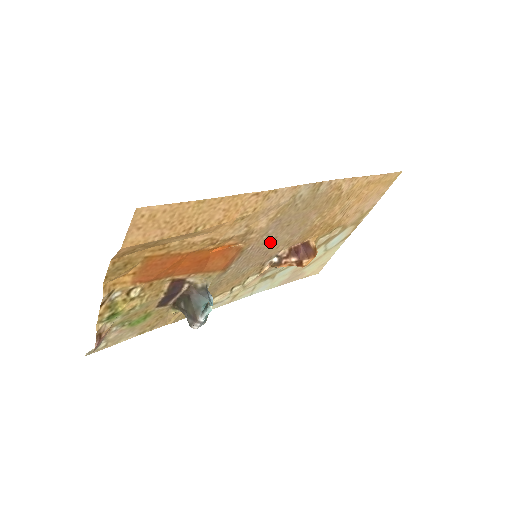
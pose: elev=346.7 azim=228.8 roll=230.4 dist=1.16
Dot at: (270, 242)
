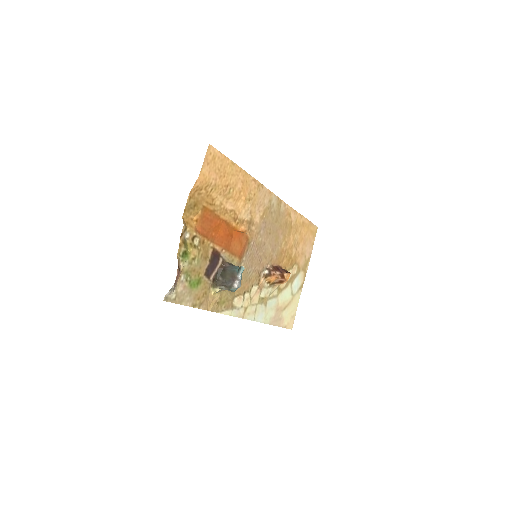
Dot at: (262, 247)
